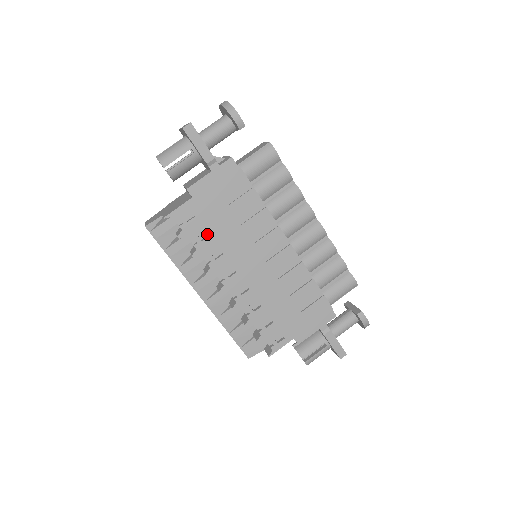
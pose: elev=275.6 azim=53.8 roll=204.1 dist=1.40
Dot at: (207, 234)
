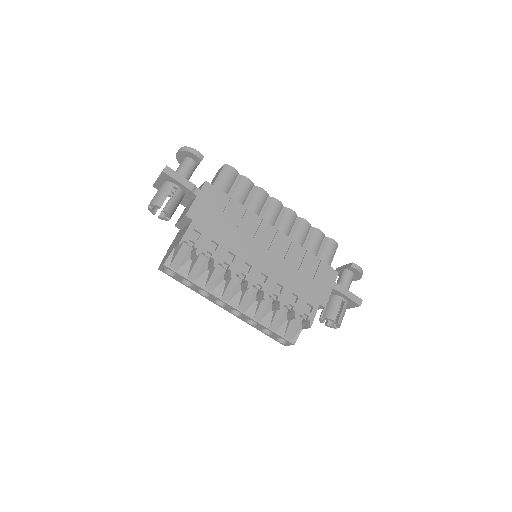
Dot at: (216, 246)
